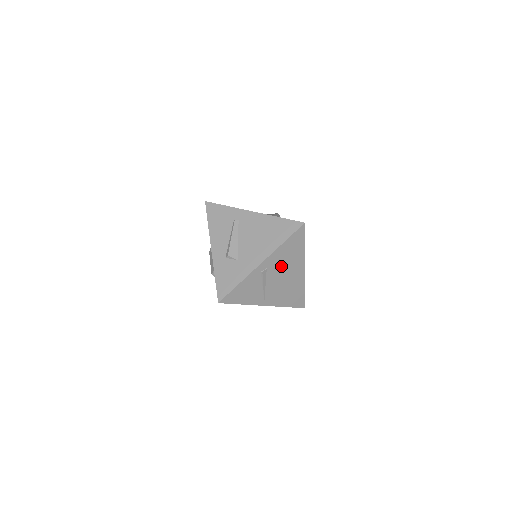
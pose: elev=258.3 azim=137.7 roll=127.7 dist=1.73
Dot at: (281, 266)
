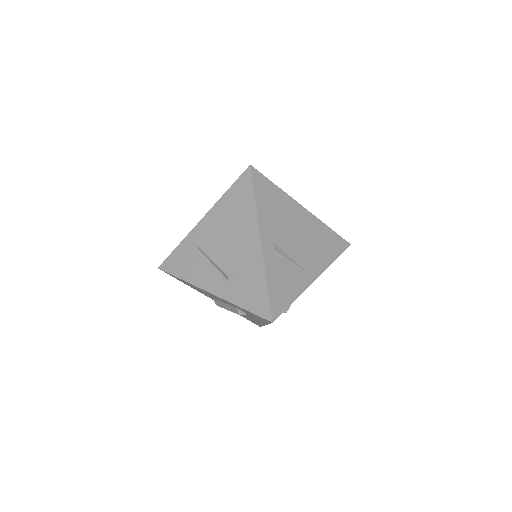
Dot at: (282, 226)
